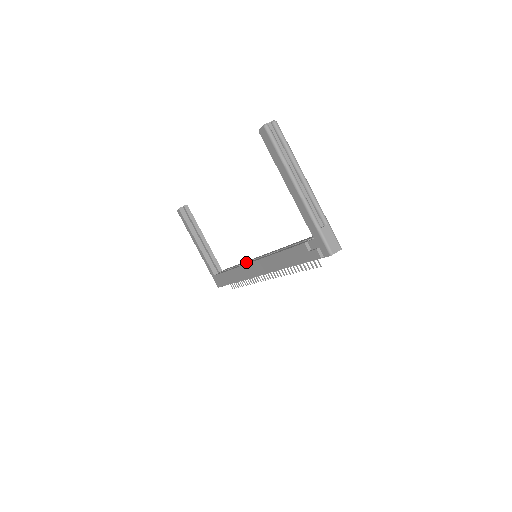
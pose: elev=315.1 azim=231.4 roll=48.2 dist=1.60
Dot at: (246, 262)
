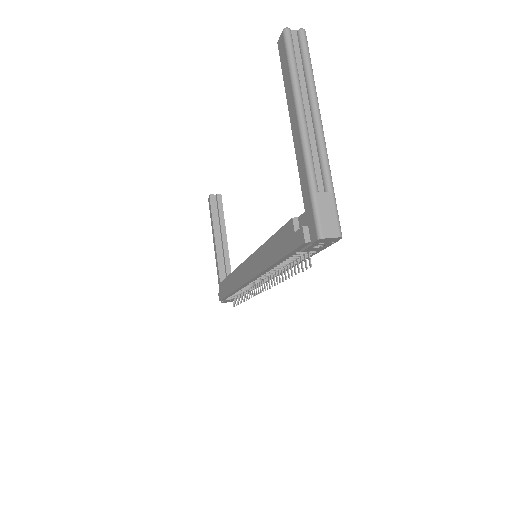
Dot at: occluded
